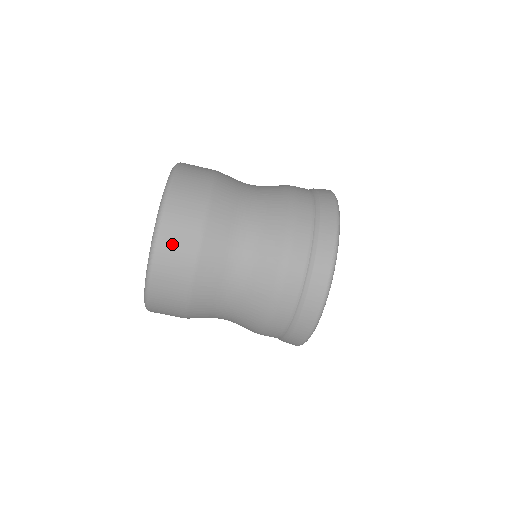
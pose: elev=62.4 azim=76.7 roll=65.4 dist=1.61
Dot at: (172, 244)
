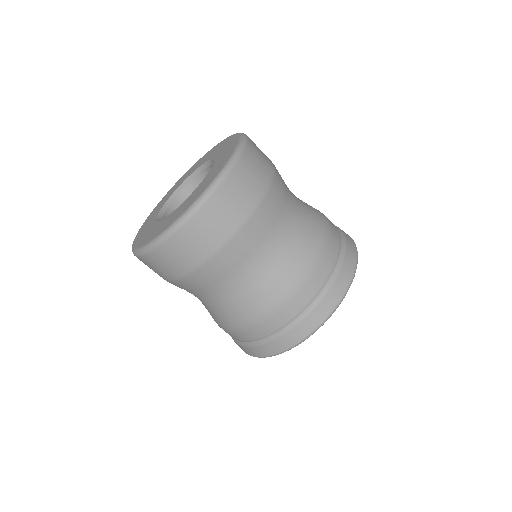
Dot at: (182, 246)
